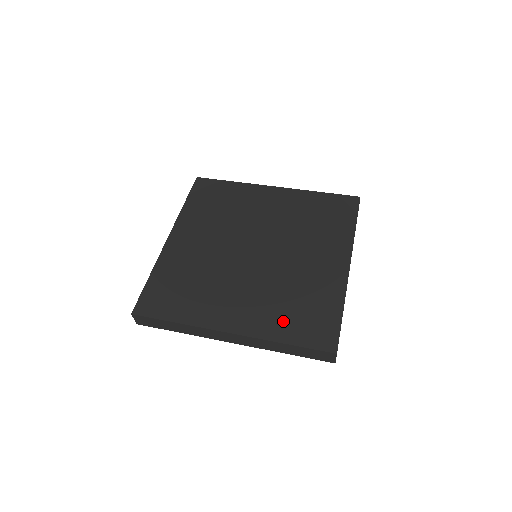
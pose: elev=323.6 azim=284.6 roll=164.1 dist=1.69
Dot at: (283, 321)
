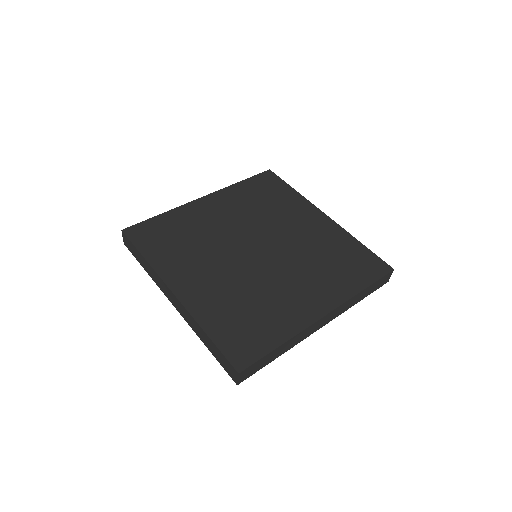
Dot at: (343, 278)
